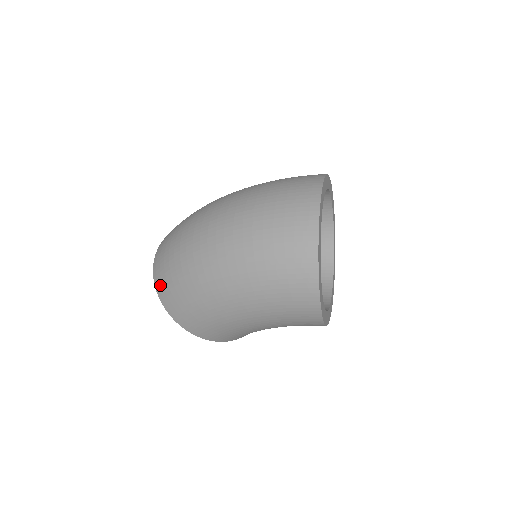
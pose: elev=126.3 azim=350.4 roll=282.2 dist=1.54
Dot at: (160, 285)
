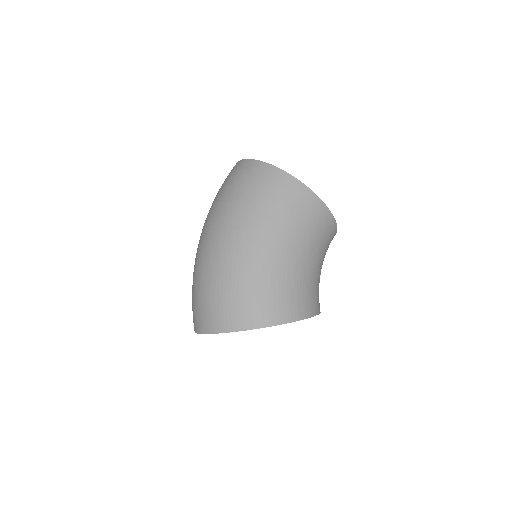
Dot at: (212, 322)
